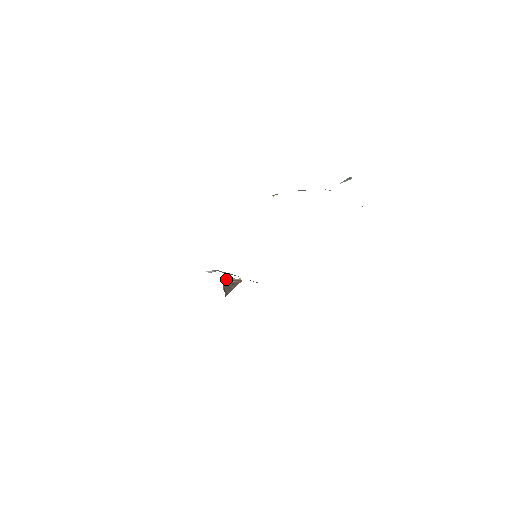
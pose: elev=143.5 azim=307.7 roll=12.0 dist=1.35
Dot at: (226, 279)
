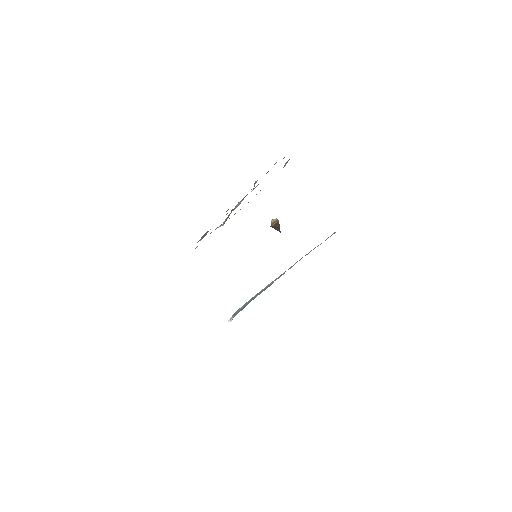
Dot at: occluded
